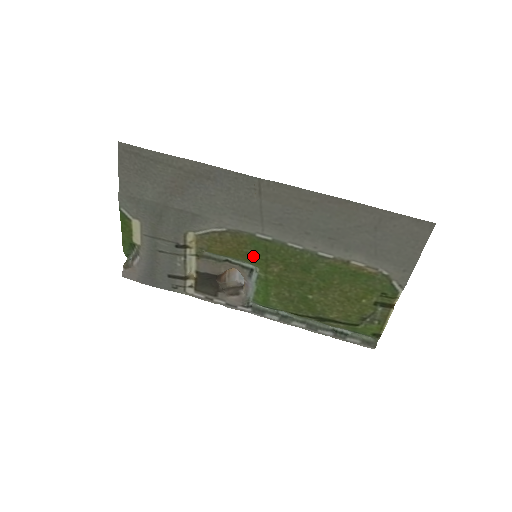
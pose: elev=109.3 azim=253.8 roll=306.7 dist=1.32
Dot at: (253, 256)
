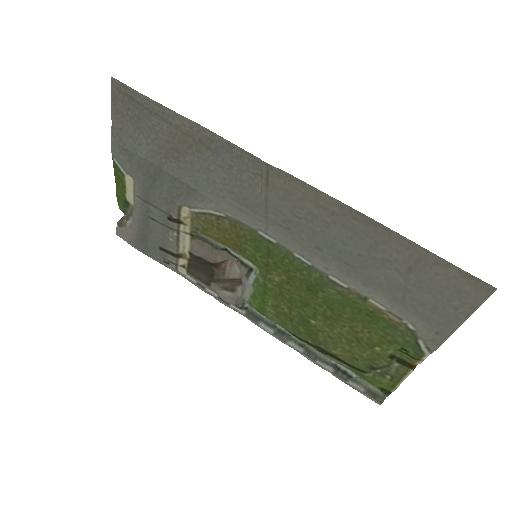
Dot at: (252, 255)
